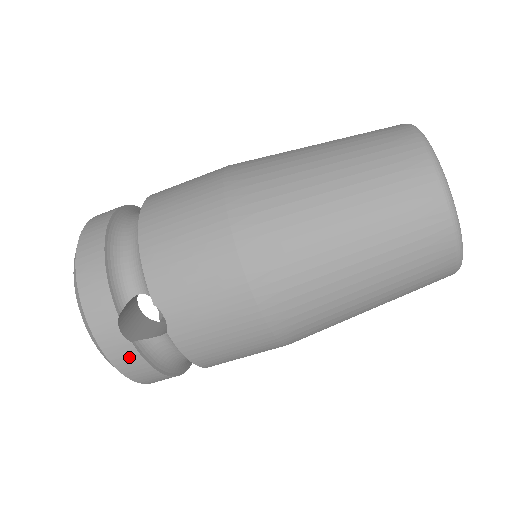
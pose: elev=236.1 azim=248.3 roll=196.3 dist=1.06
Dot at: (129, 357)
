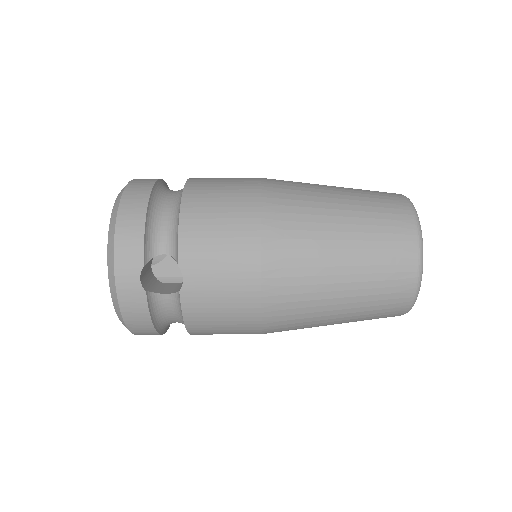
Dot at: (137, 303)
